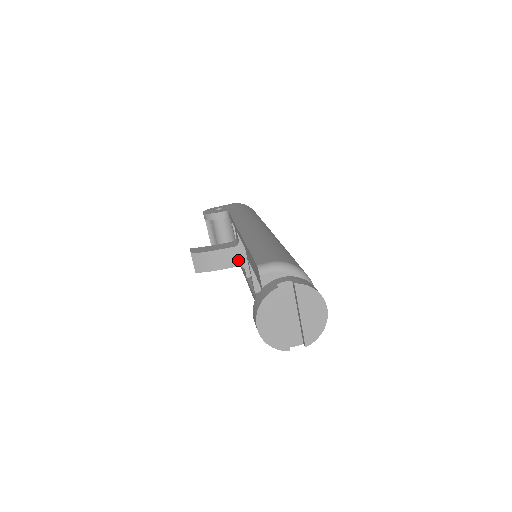
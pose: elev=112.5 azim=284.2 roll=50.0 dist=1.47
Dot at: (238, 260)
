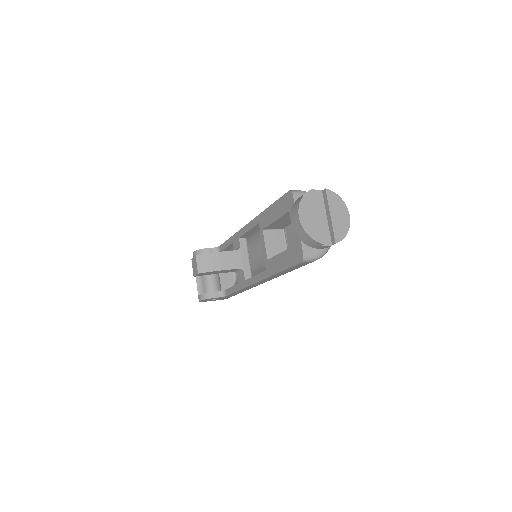
Dot at: (238, 263)
